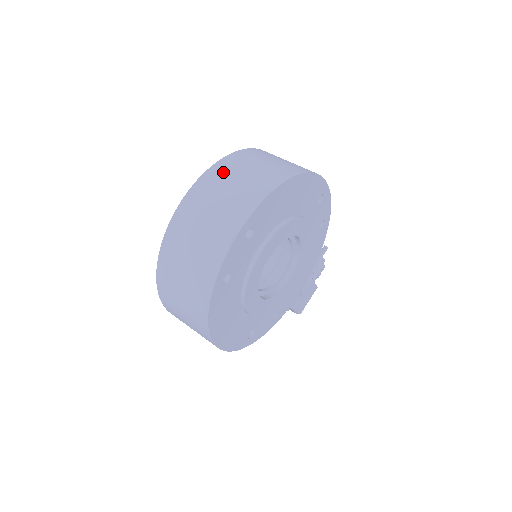
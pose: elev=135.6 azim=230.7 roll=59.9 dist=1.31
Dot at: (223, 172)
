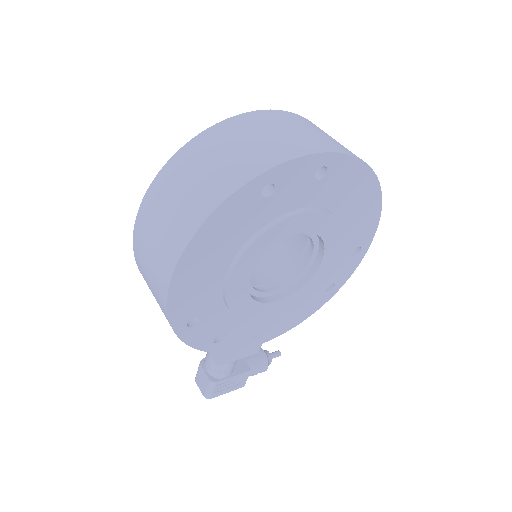
Dot at: occluded
